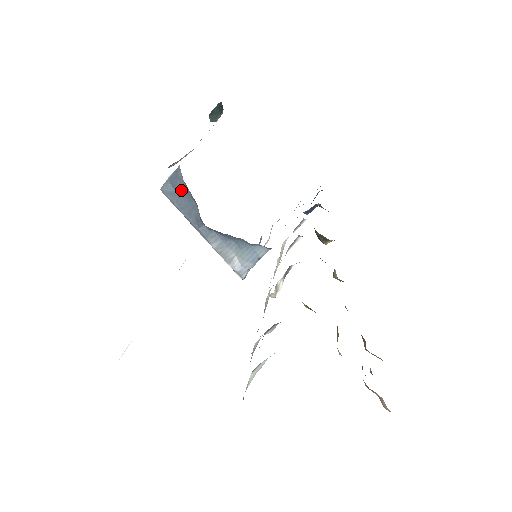
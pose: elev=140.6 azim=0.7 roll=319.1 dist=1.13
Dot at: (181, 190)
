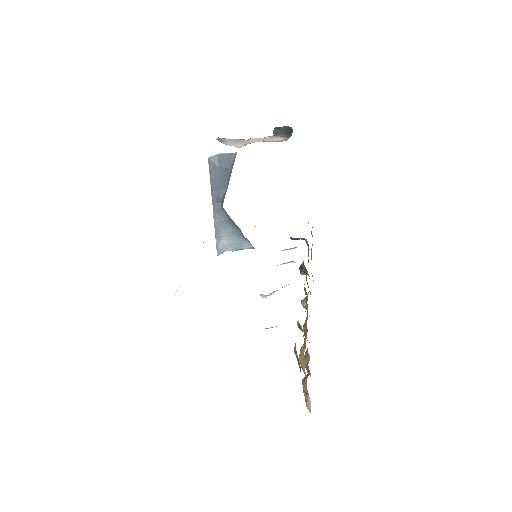
Dot at: (224, 169)
